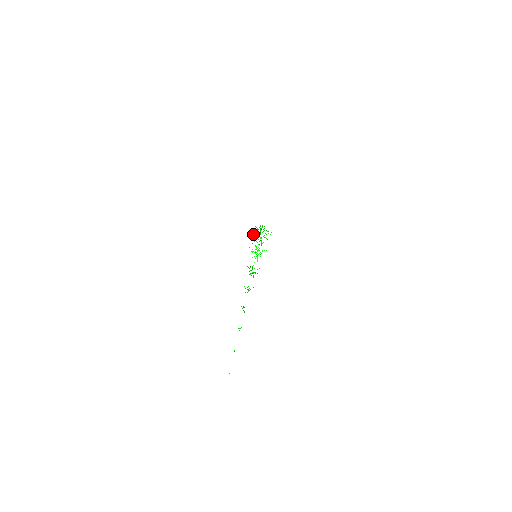
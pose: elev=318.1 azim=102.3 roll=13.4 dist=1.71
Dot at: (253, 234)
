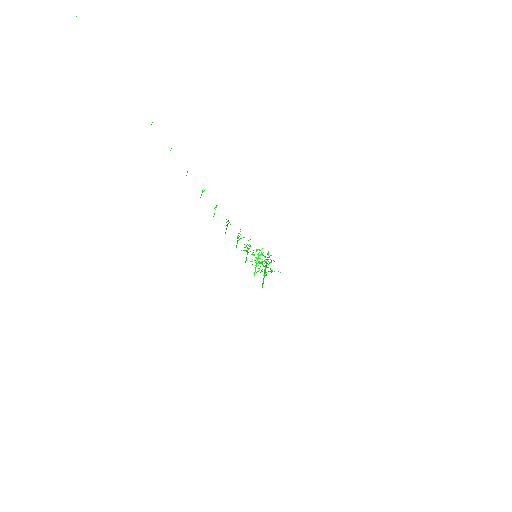
Dot at: (258, 261)
